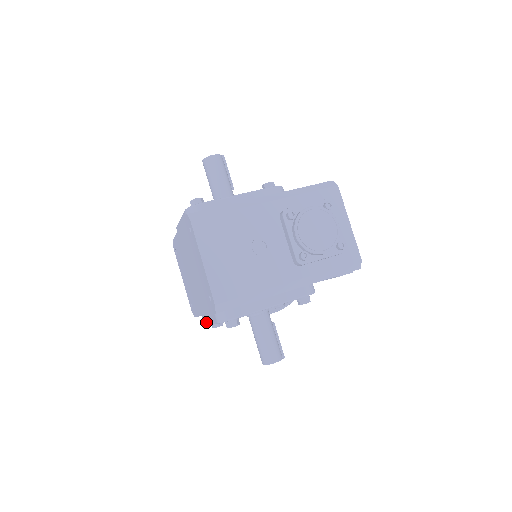
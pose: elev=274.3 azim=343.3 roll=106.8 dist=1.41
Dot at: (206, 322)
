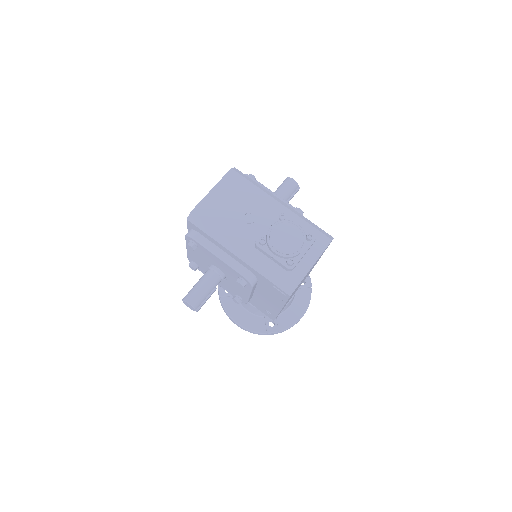
Dot at: occluded
